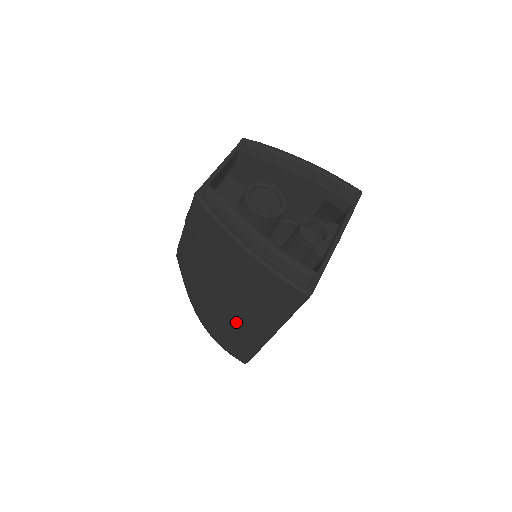
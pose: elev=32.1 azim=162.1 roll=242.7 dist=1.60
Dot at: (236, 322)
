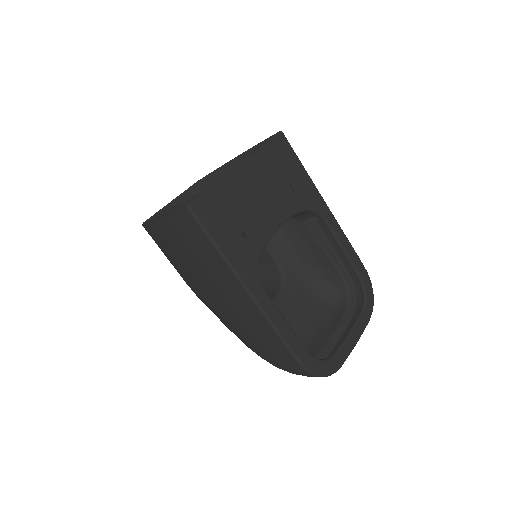
Dot at: (235, 312)
